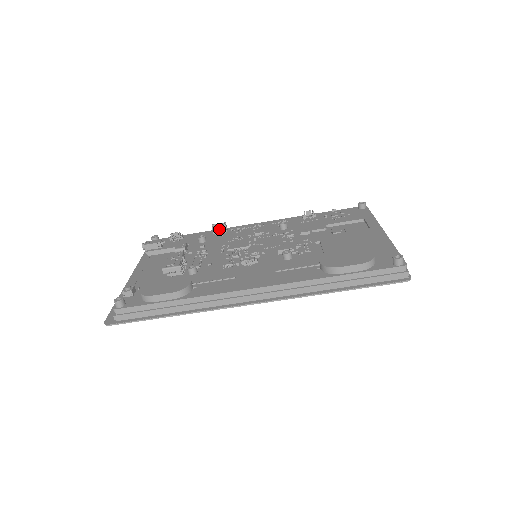
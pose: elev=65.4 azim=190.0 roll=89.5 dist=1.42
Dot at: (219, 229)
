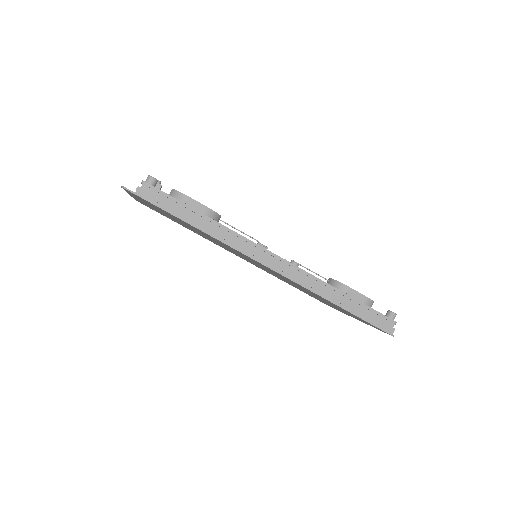
Dot at: occluded
